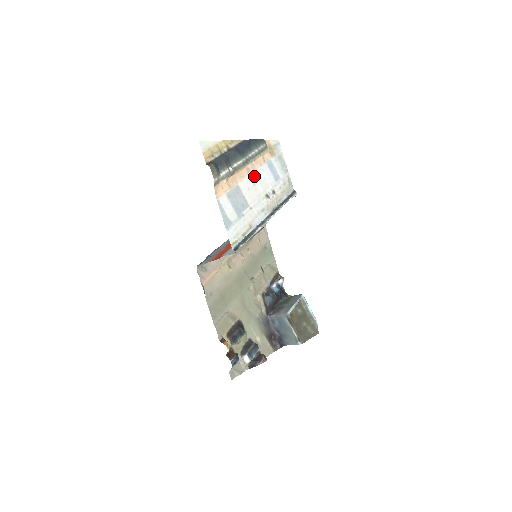
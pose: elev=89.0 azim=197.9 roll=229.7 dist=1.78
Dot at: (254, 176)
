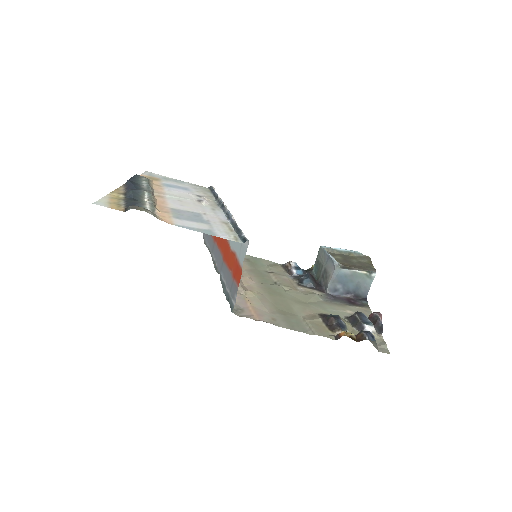
Dot at: (170, 197)
